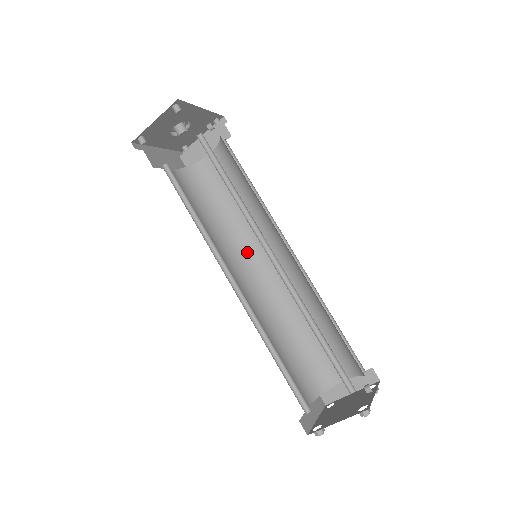
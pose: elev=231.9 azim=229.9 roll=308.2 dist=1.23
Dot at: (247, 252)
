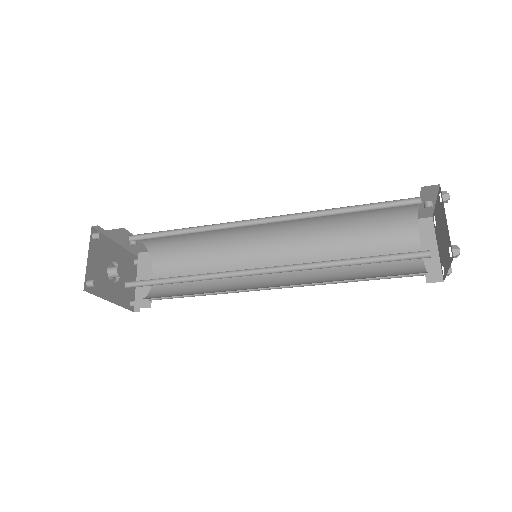
Dot at: (251, 282)
